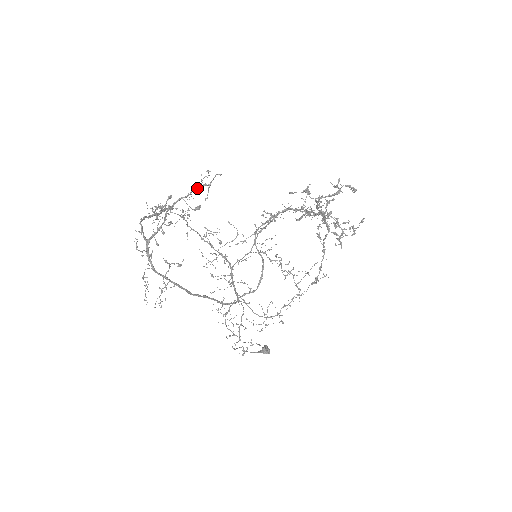
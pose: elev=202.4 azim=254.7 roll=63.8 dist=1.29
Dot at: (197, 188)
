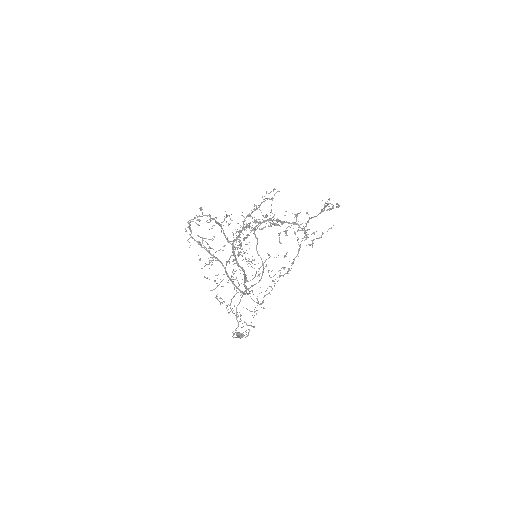
Dot at: (264, 201)
